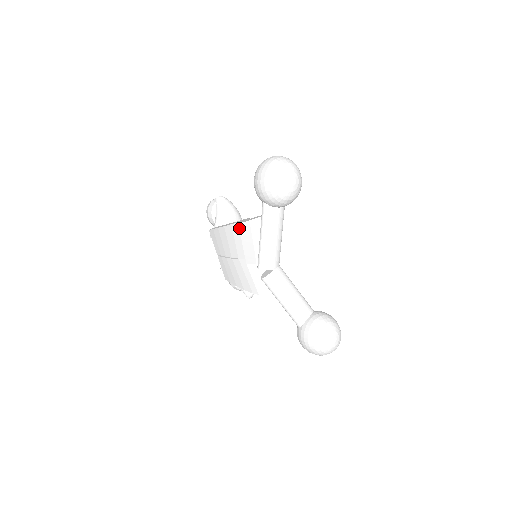
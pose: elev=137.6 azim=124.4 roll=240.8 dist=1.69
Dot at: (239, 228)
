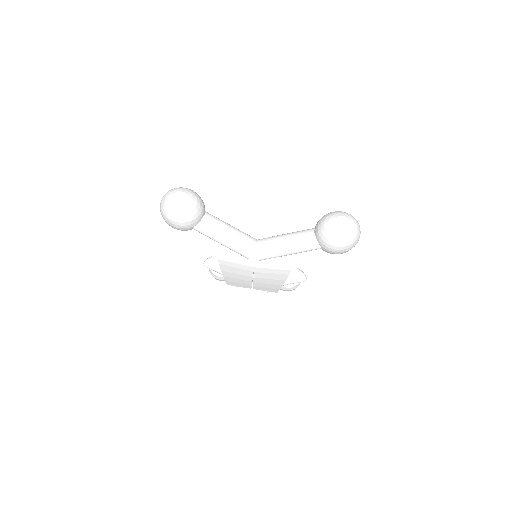
Dot at: occluded
